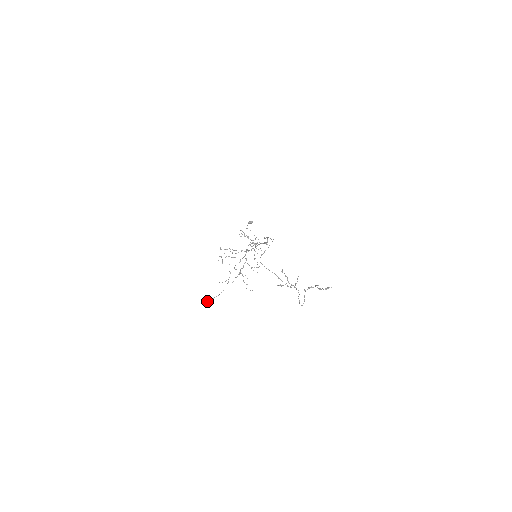
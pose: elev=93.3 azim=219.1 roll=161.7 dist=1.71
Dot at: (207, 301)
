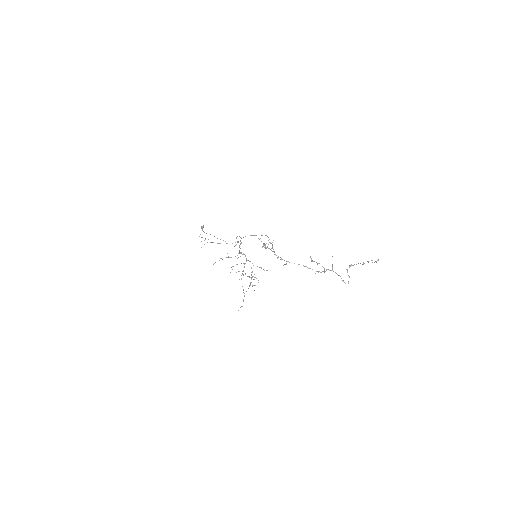
Dot at: occluded
